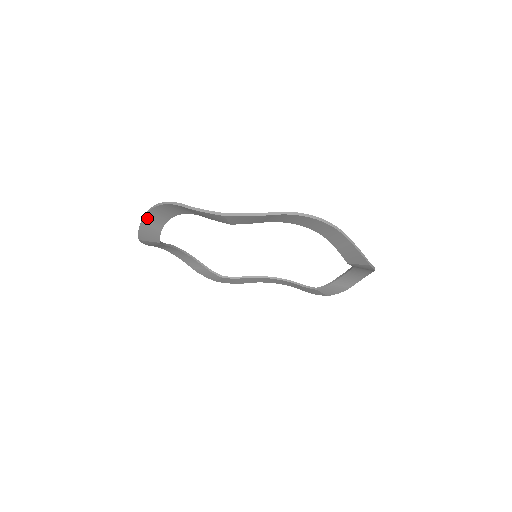
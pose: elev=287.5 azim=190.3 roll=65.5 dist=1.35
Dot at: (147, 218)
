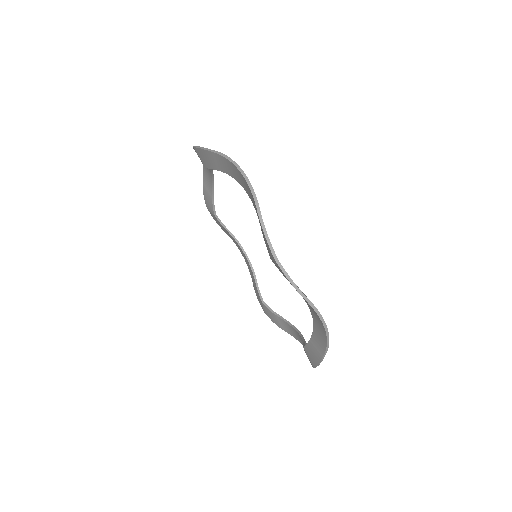
Dot at: (205, 178)
